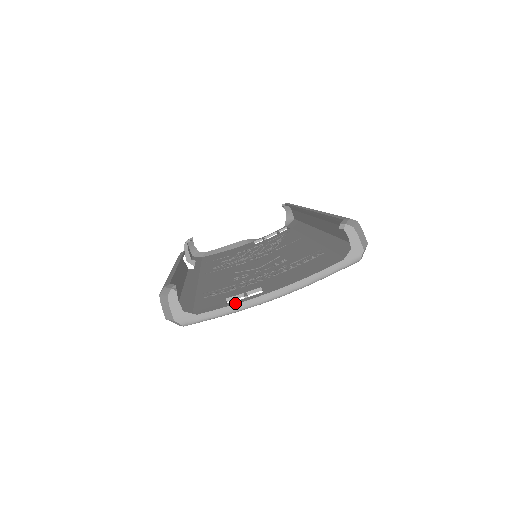
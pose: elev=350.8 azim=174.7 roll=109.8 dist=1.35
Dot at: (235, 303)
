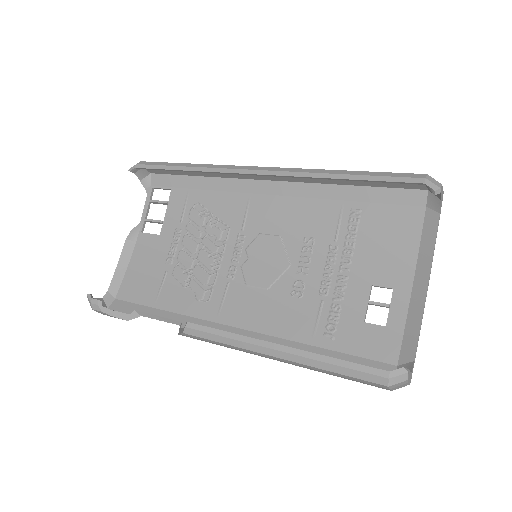
Dot at: (396, 320)
